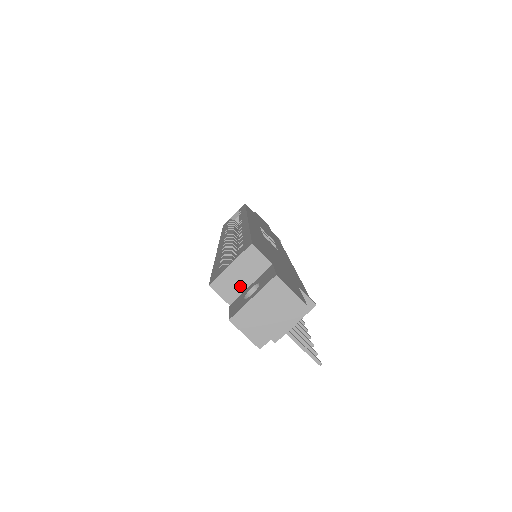
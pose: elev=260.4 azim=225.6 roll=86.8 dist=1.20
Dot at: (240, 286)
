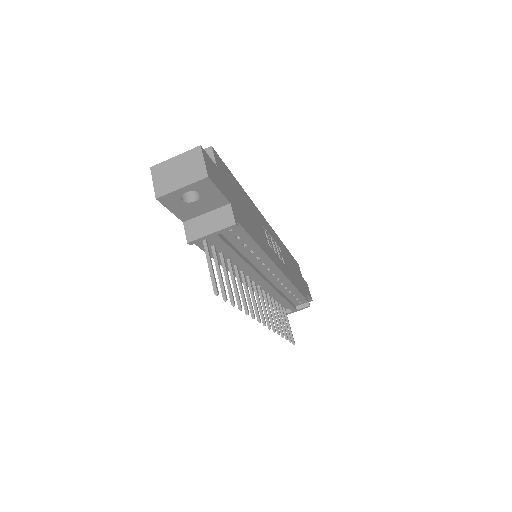
Dot at: occluded
